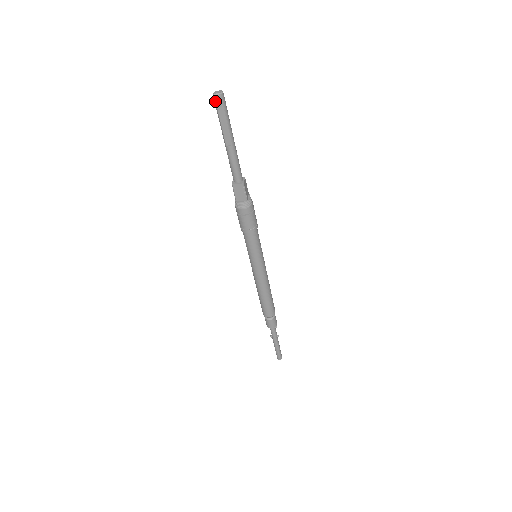
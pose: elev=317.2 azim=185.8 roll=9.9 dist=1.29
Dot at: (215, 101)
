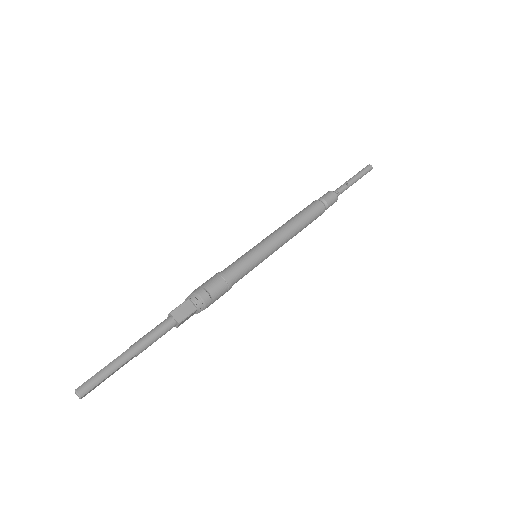
Dot at: occluded
